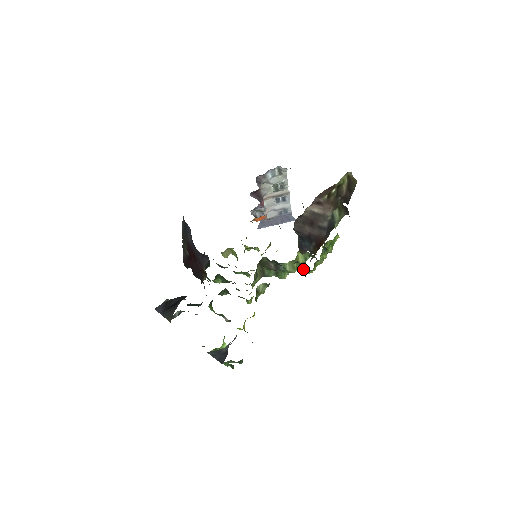
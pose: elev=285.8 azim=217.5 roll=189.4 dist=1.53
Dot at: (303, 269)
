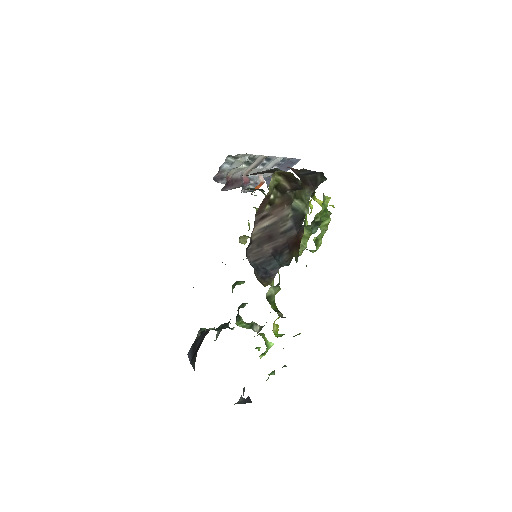
Dot at: occluded
